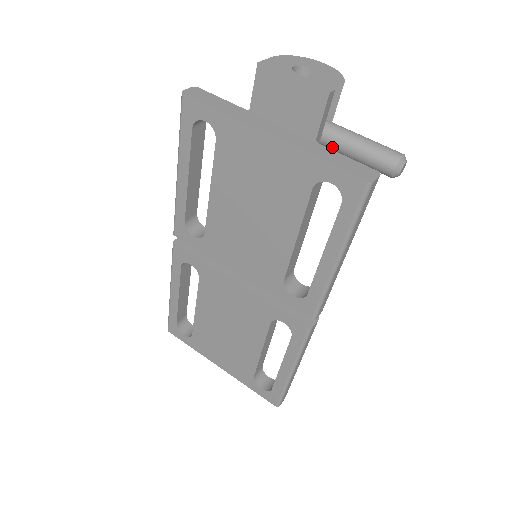
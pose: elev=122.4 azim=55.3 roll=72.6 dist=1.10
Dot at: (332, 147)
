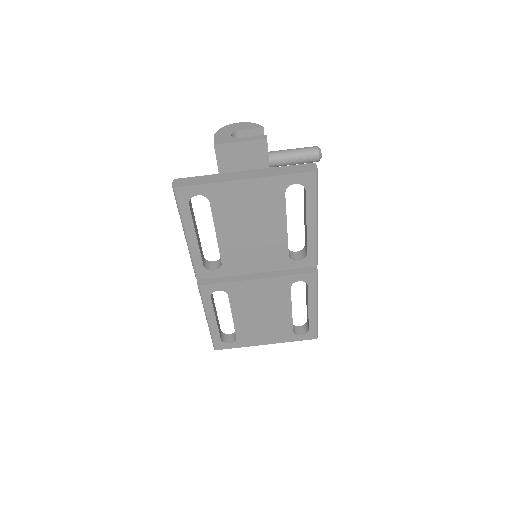
Dot at: (278, 165)
